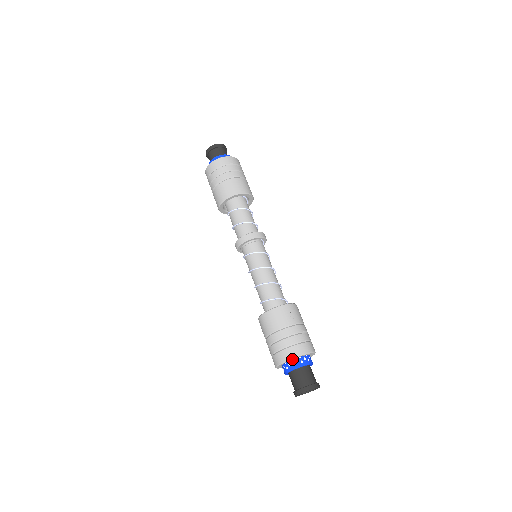
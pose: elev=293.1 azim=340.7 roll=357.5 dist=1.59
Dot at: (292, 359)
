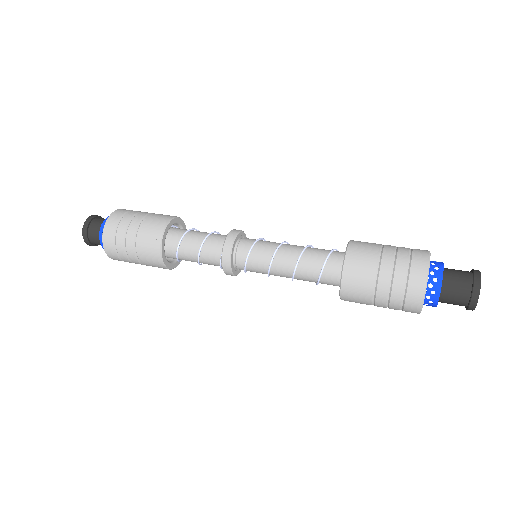
Dot at: (429, 262)
